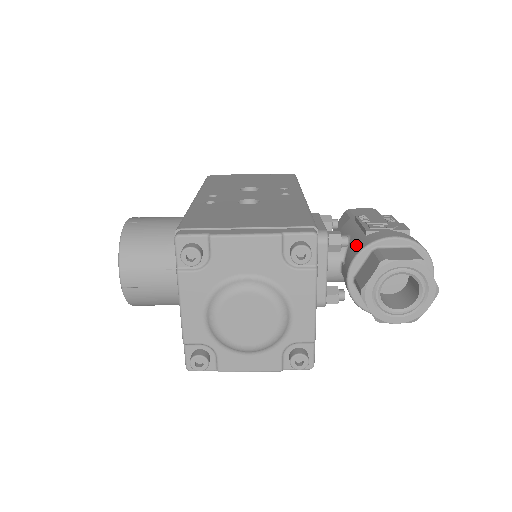
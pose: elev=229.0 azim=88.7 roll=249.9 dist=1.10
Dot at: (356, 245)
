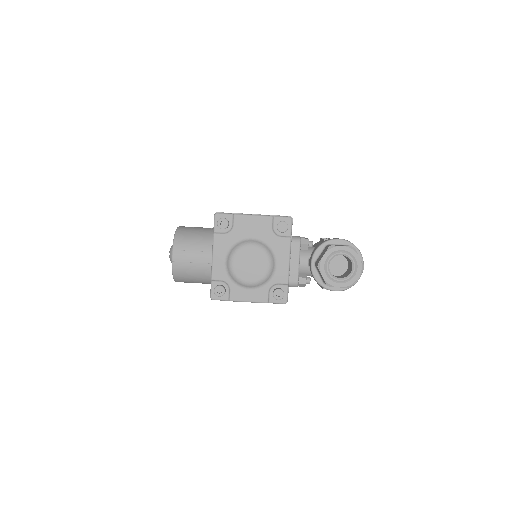
Dot at: occluded
